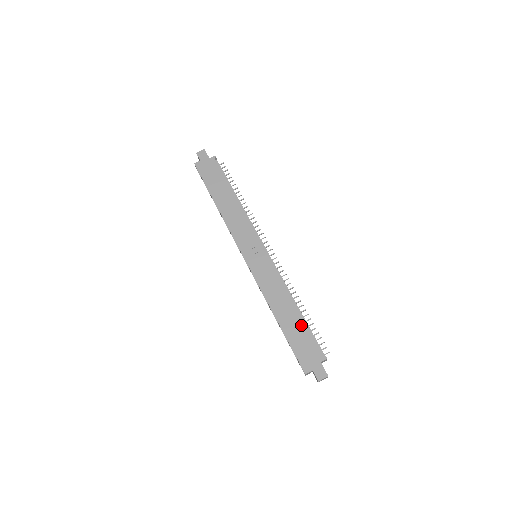
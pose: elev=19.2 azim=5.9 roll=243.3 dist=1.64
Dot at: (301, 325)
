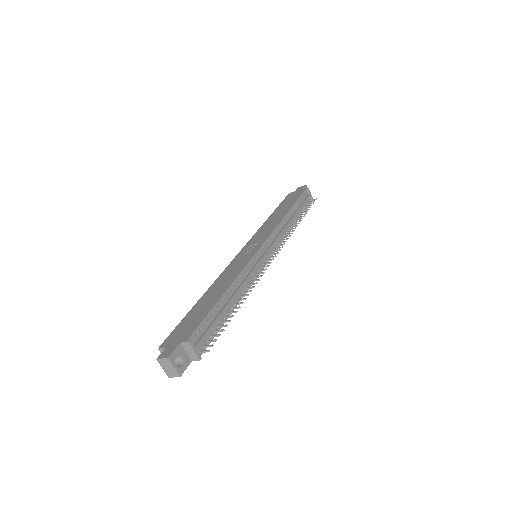
Dot at: (210, 306)
